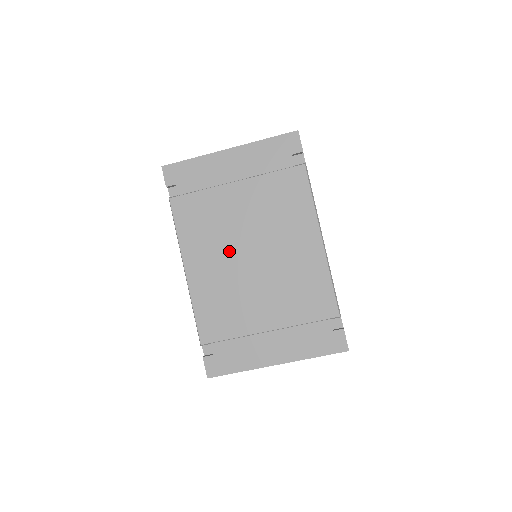
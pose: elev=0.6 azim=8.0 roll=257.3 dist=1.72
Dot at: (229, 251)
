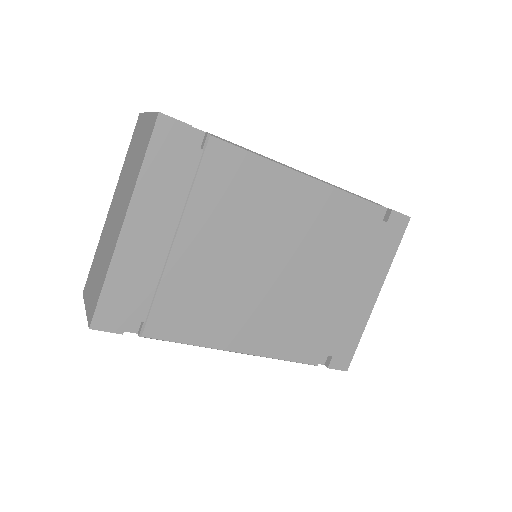
Dot at: (250, 291)
